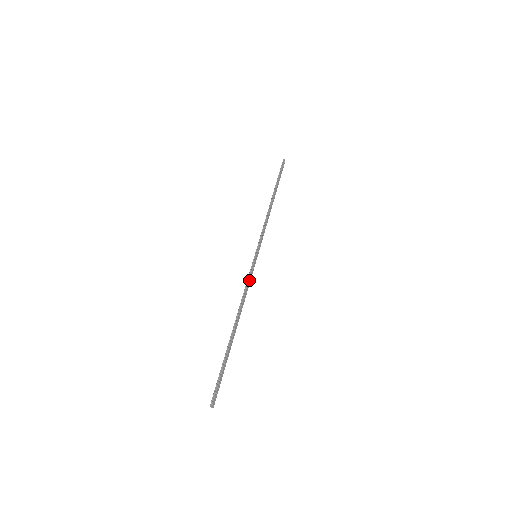
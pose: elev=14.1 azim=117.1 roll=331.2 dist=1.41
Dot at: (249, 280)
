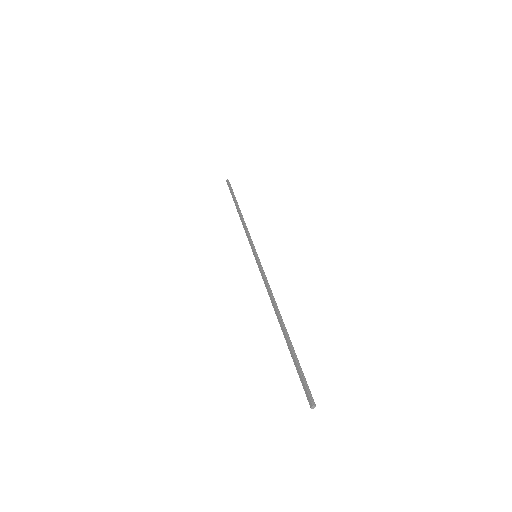
Dot at: (266, 277)
